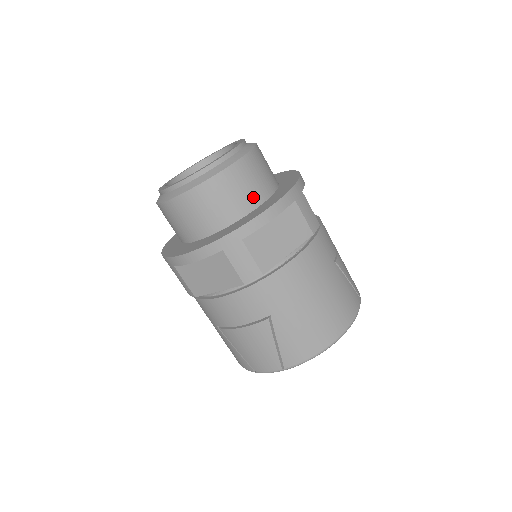
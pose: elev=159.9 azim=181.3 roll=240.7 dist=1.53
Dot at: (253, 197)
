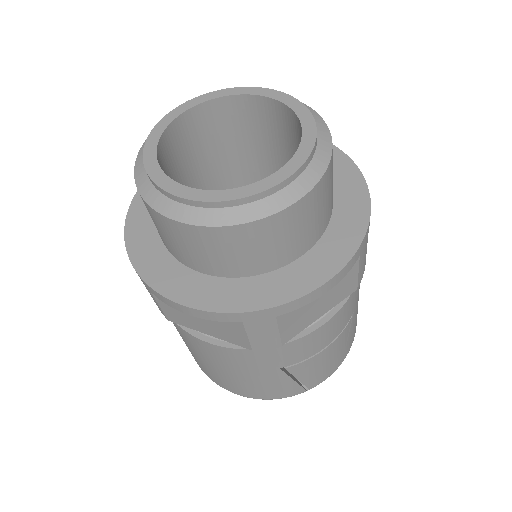
Dot at: (207, 265)
